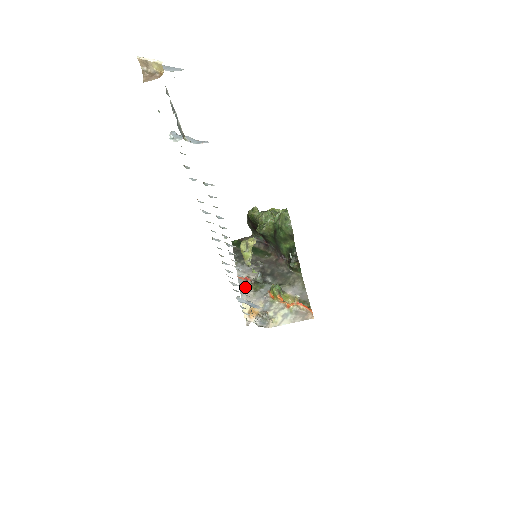
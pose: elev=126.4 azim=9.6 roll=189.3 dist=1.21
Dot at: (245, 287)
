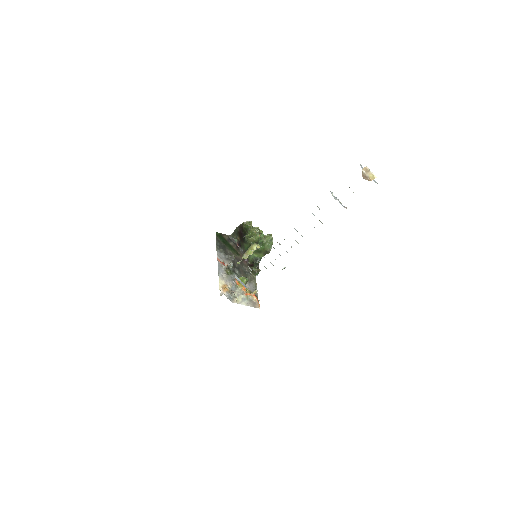
Dot at: (222, 269)
